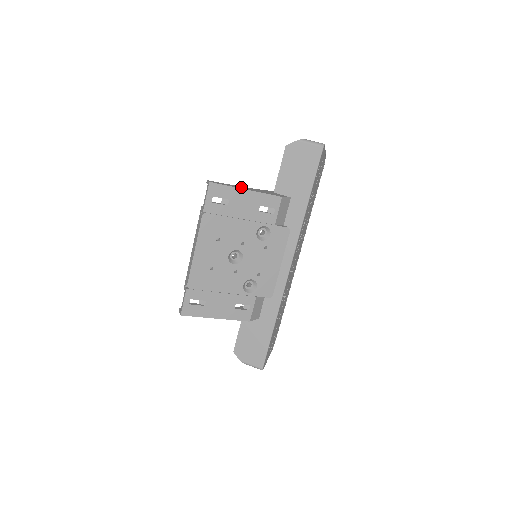
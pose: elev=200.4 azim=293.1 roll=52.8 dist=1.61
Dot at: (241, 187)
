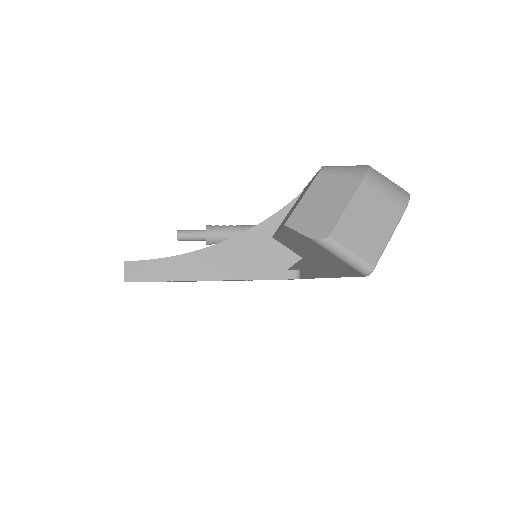
Dot at: (193, 264)
